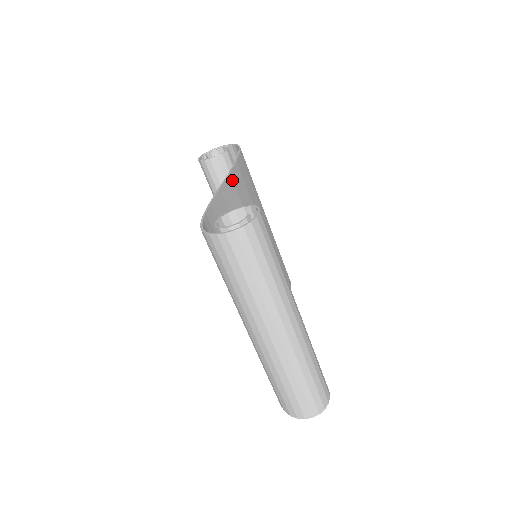
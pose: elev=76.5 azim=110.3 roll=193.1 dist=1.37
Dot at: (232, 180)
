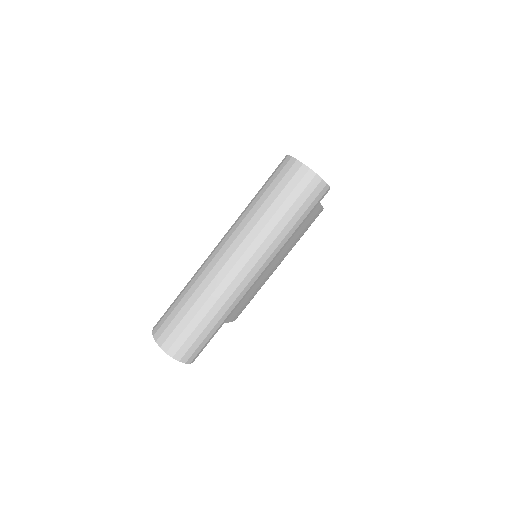
Dot at: occluded
